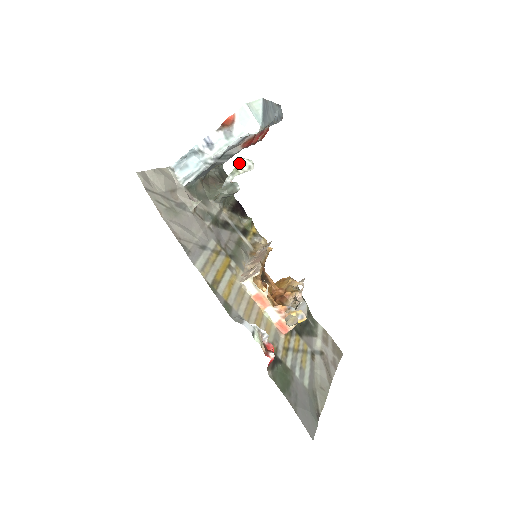
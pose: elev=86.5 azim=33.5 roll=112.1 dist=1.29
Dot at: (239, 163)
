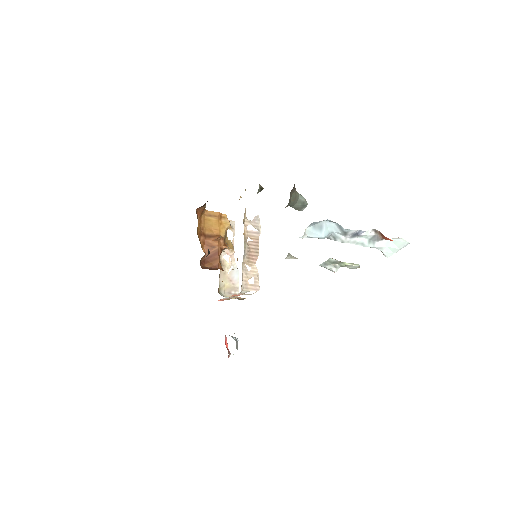
Dot at: (354, 265)
